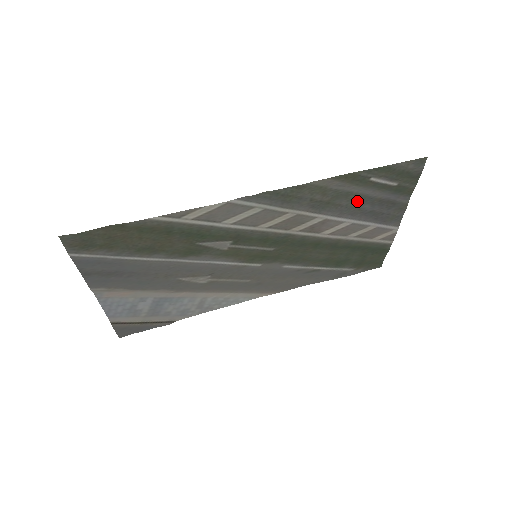
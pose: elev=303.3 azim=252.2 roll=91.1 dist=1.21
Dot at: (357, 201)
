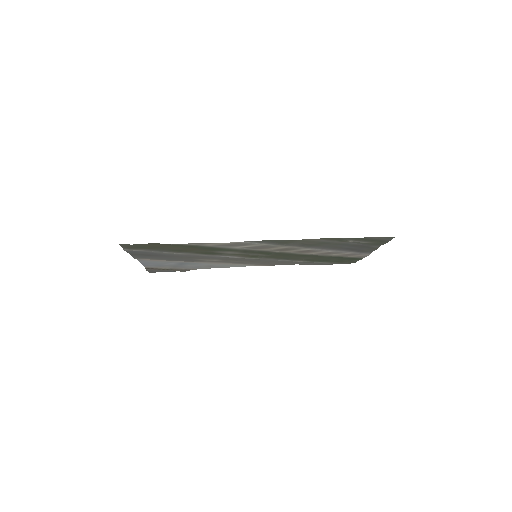
Dot at: (338, 244)
